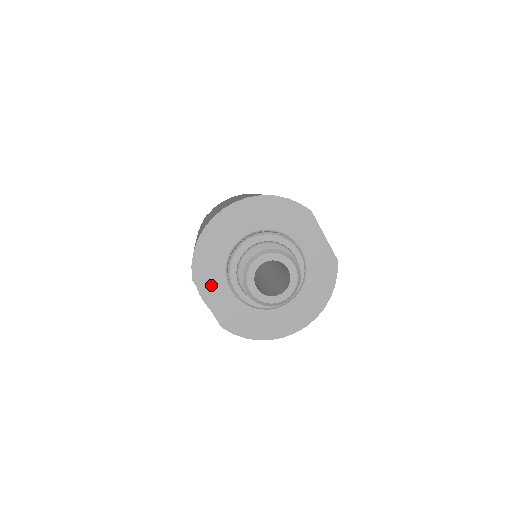
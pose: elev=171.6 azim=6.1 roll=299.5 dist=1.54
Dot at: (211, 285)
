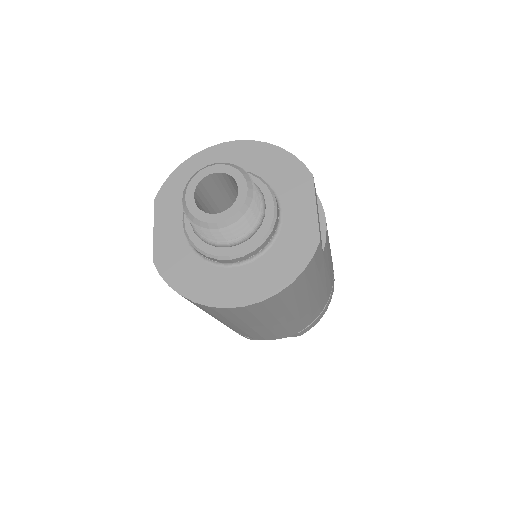
Dot at: (169, 212)
